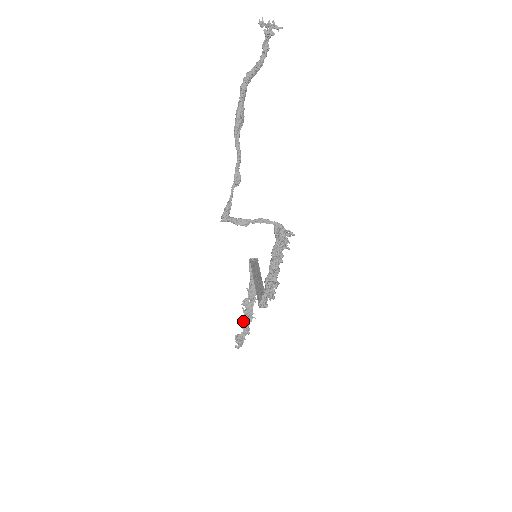
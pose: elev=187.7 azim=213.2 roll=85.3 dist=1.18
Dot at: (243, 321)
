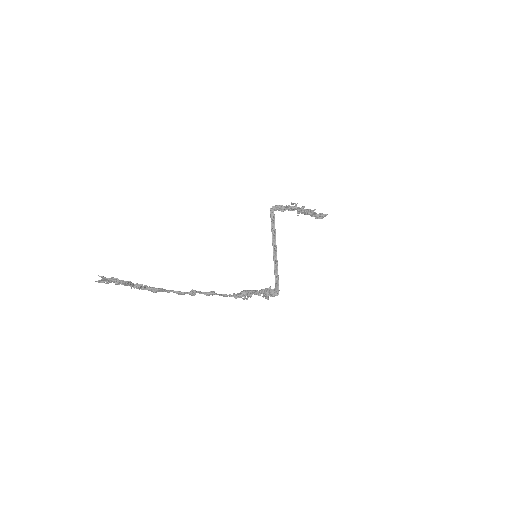
Dot at: (310, 215)
